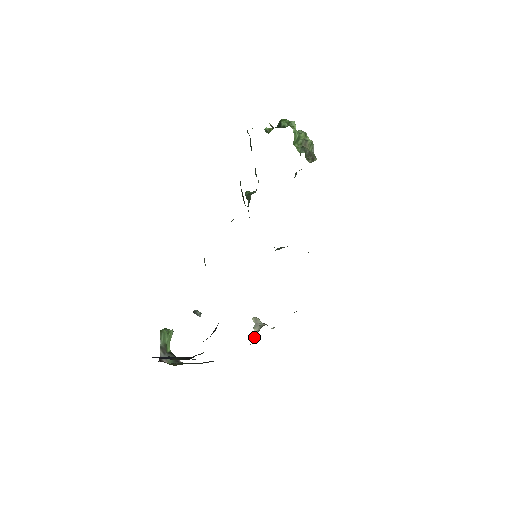
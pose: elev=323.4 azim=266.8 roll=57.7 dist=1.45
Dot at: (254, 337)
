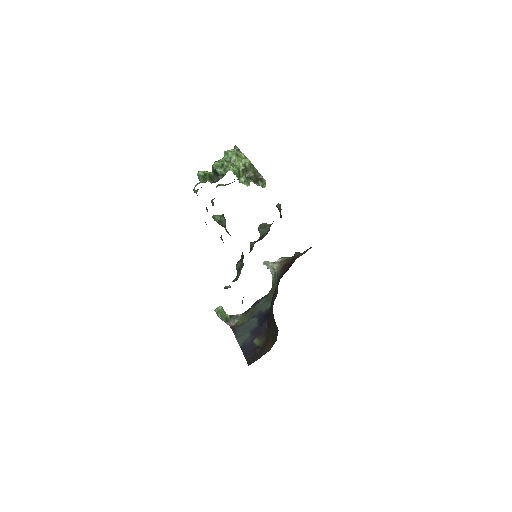
Dot at: (273, 275)
